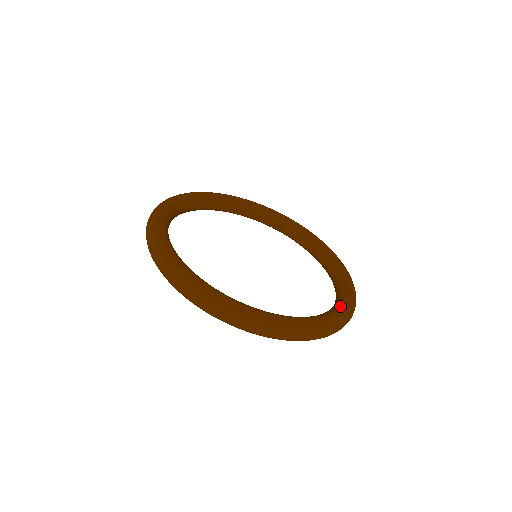
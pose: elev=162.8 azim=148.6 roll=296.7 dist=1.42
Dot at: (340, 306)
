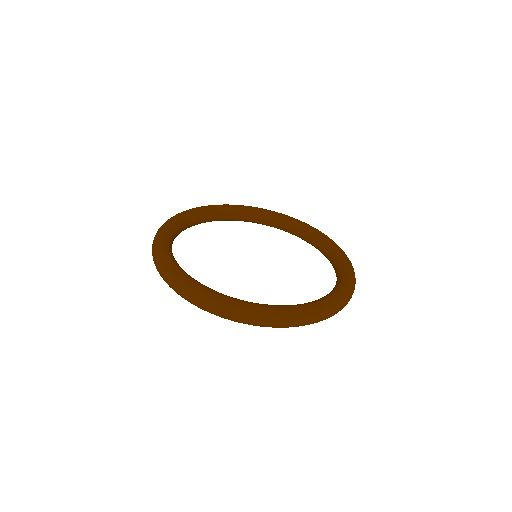
Dot at: (342, 283)
